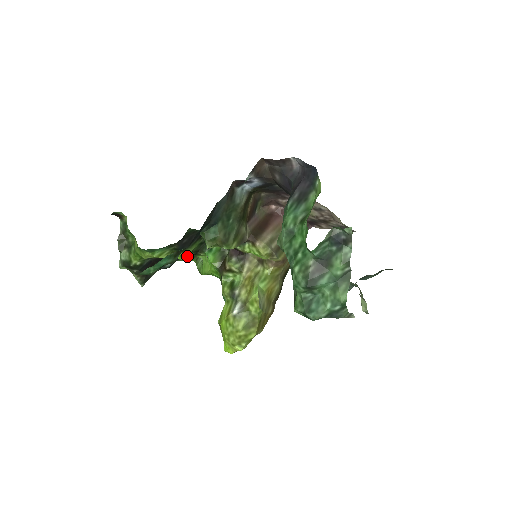
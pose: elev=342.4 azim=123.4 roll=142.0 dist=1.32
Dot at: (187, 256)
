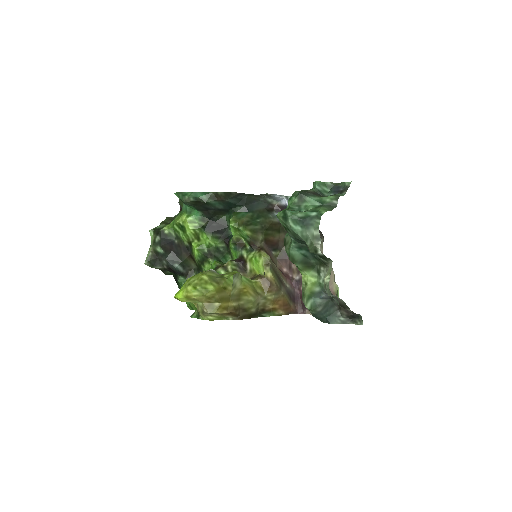
Dot at: (201, 251)
